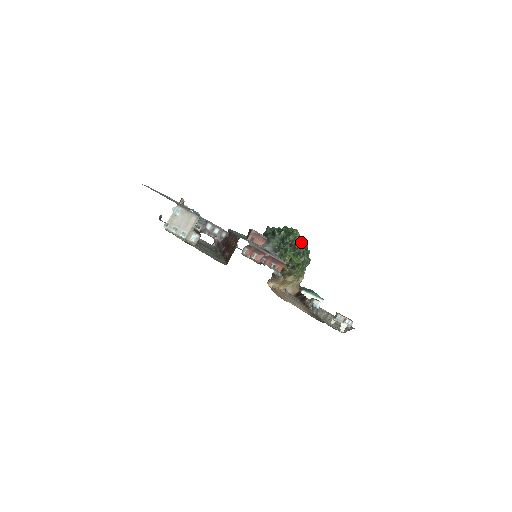
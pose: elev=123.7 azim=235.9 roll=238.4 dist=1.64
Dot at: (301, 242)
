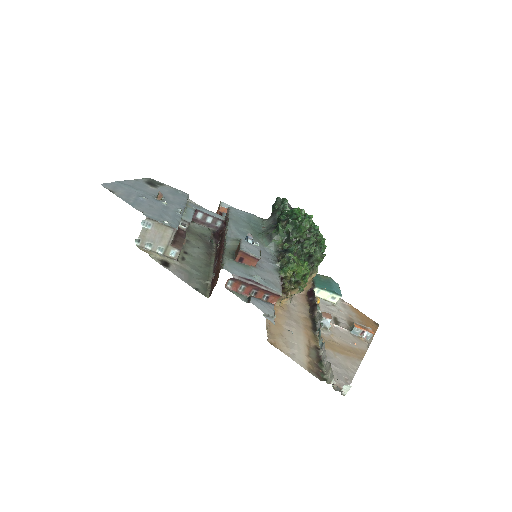
Dot at: (311, 238)
